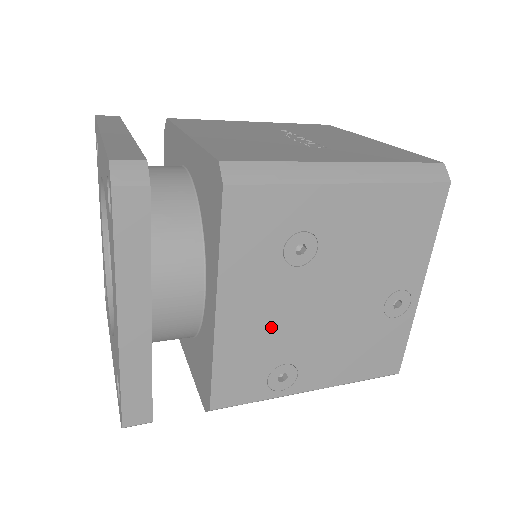
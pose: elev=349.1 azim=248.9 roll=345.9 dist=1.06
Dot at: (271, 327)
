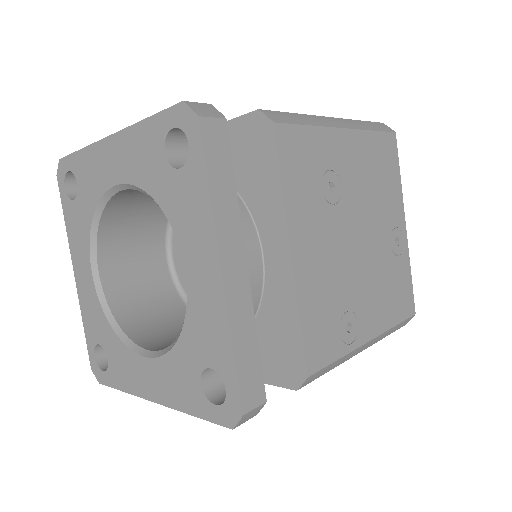
Dot at: (330, 269)
